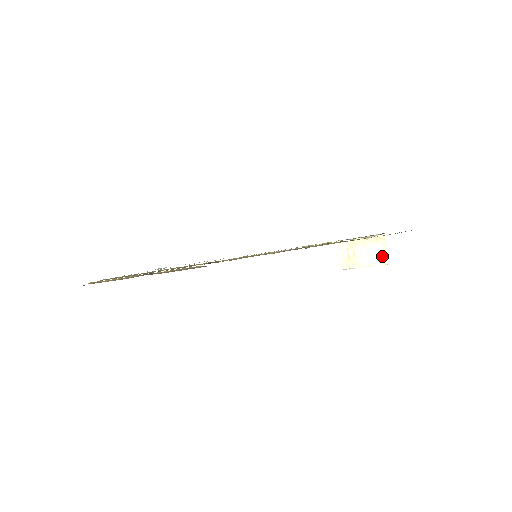
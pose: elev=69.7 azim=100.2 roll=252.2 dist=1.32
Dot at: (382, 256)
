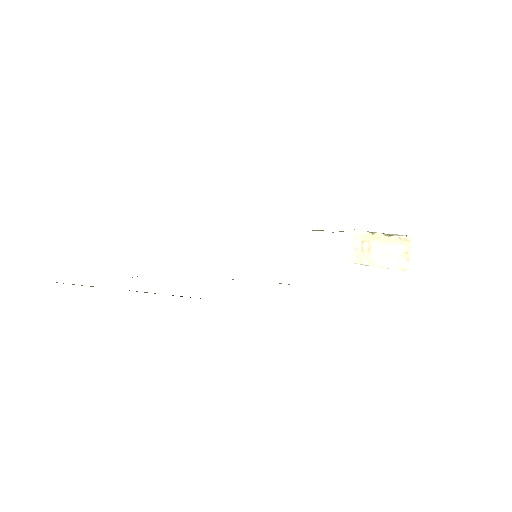
Dot at: (402, 260)
